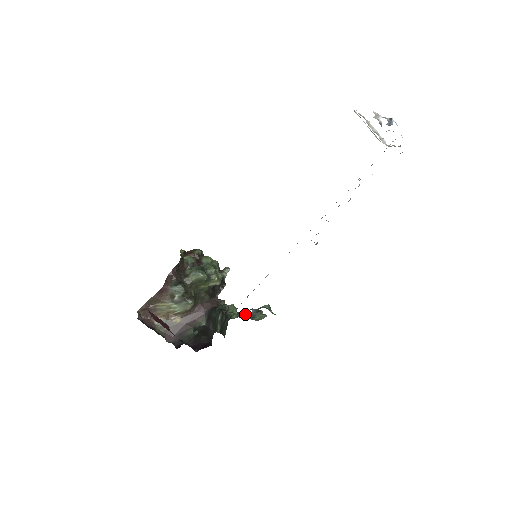
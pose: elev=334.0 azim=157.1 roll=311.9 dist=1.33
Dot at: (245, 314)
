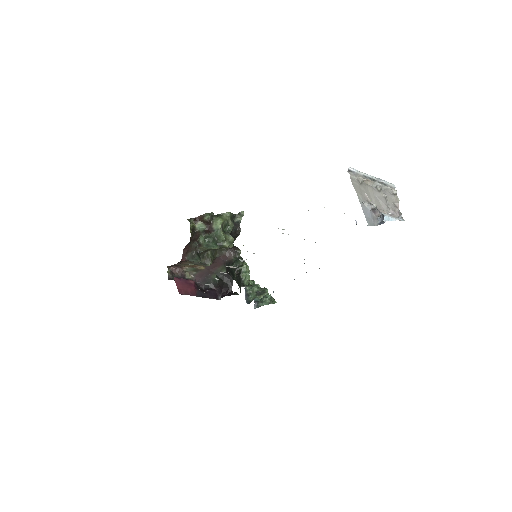
Dot at: (251, 298)
